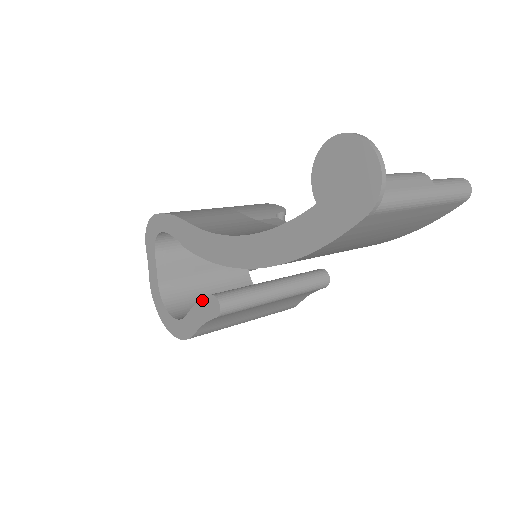
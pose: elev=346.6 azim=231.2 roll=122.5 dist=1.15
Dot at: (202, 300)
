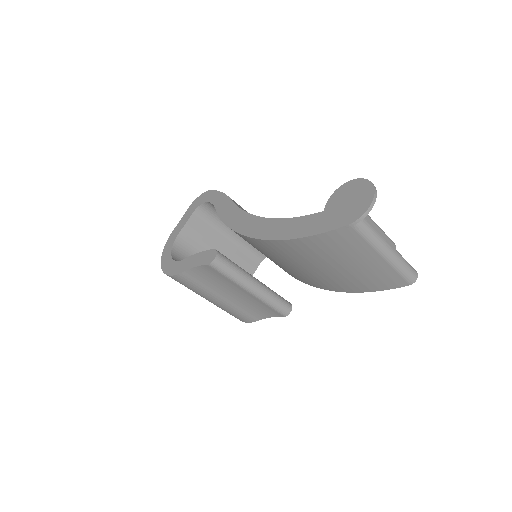
Dot at: (205, 251)
